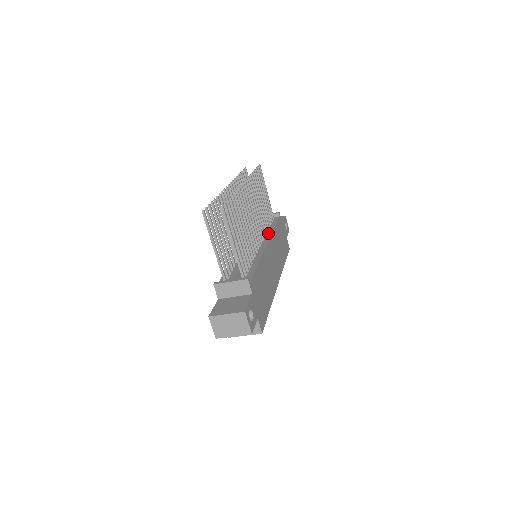
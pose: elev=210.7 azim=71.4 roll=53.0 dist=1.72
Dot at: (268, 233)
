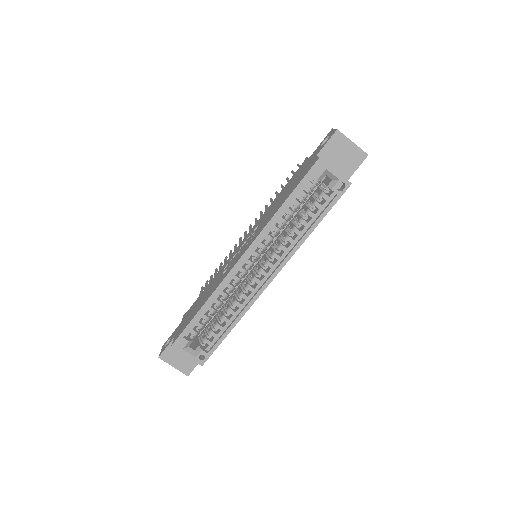
Dot at: occluded
